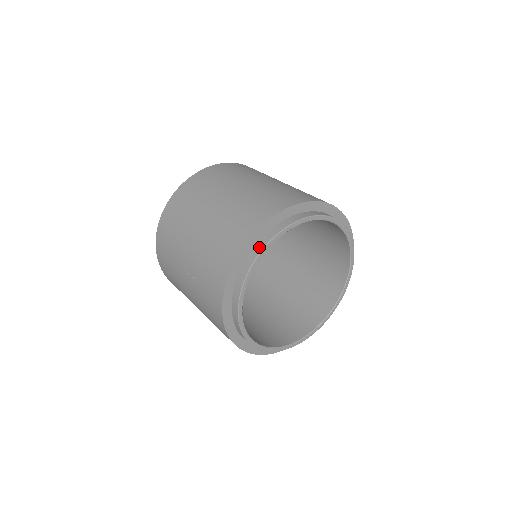
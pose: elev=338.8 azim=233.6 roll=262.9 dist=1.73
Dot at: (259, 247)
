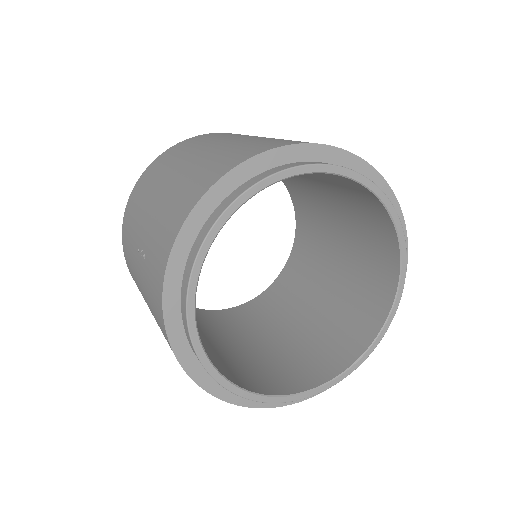
Dot at: (235, 193)
